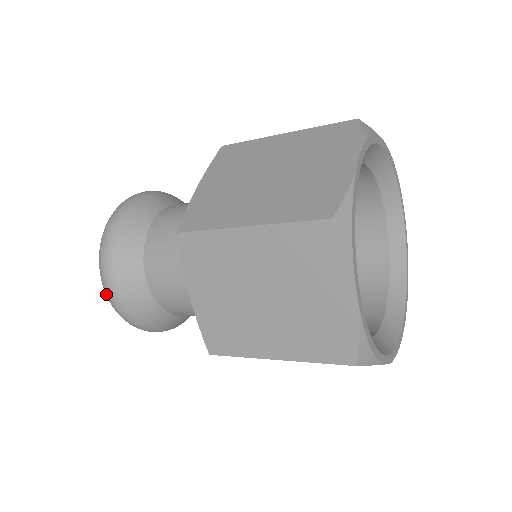
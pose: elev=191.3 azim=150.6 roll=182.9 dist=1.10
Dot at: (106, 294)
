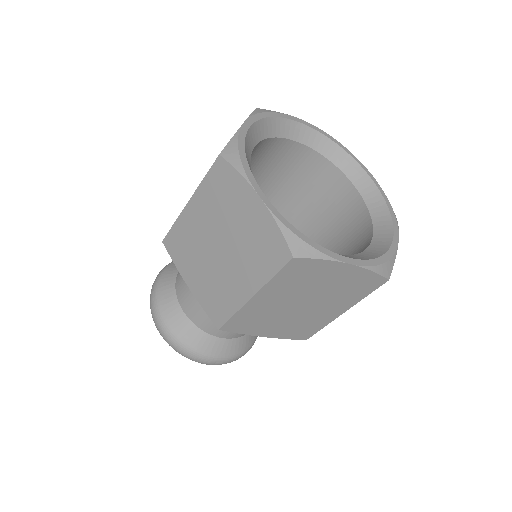
Dot at: occluded
